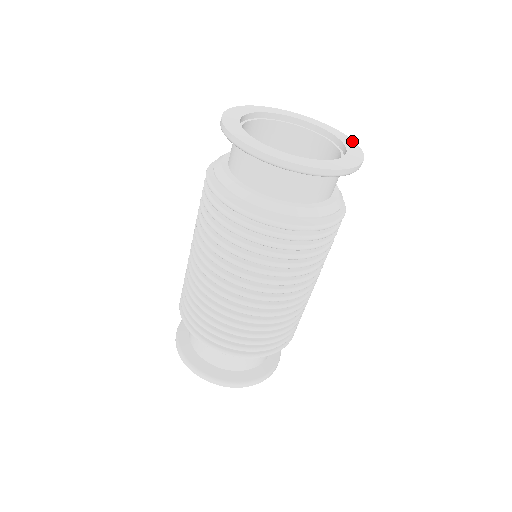
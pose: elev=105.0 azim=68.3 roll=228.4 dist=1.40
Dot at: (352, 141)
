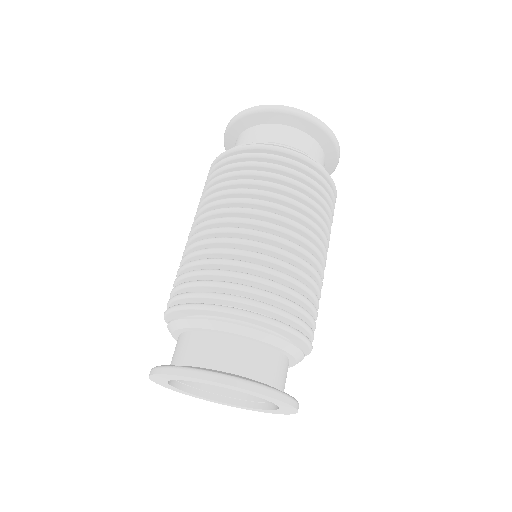
Dot at: occluded
